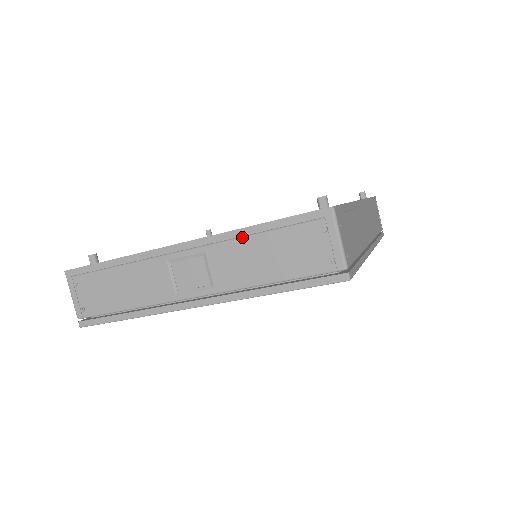
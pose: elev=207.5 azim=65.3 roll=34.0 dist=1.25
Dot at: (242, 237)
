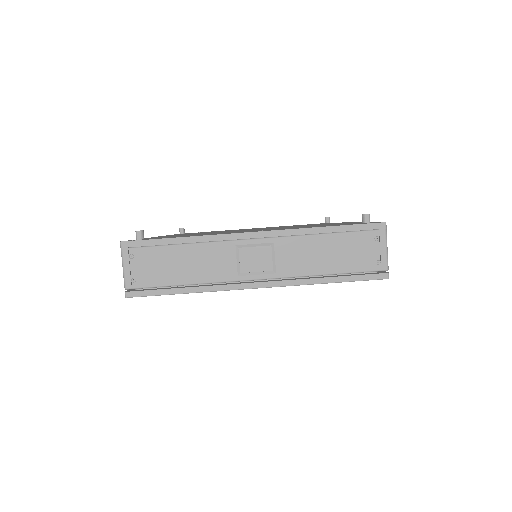
Dot at: (309, 235)
